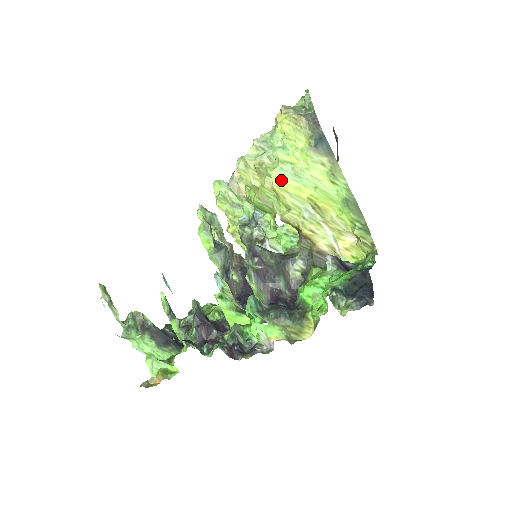
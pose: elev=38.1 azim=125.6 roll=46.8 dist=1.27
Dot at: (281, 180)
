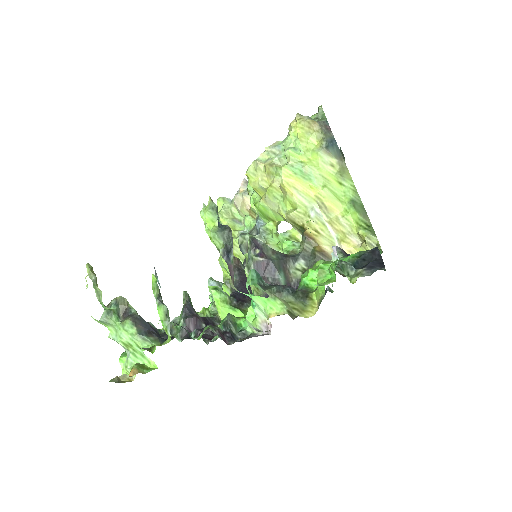
Dot at: (291, 176)
